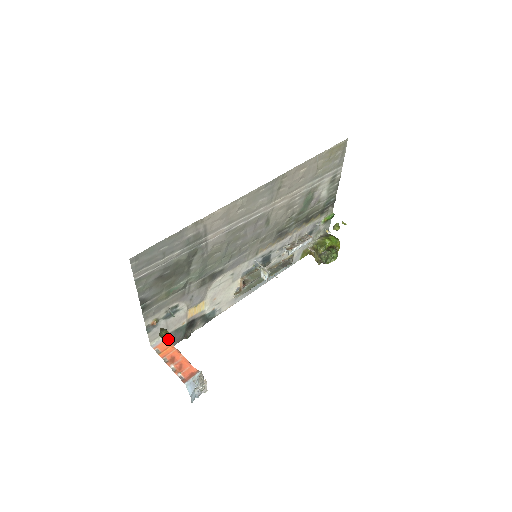
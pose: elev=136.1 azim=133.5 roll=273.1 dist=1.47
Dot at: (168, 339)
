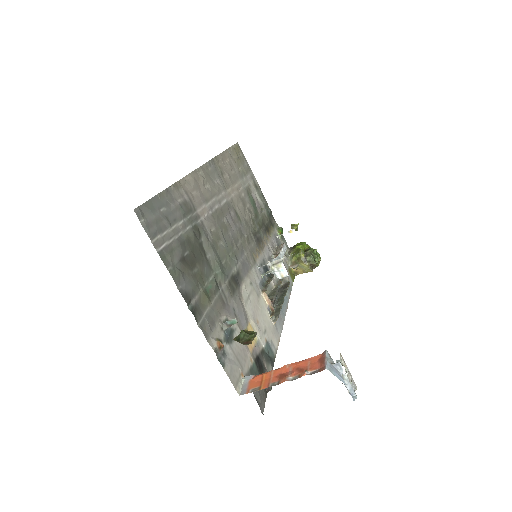
Dot at: (255, 333)
